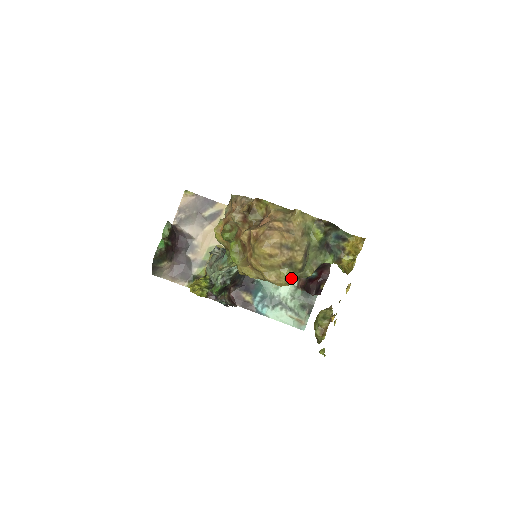
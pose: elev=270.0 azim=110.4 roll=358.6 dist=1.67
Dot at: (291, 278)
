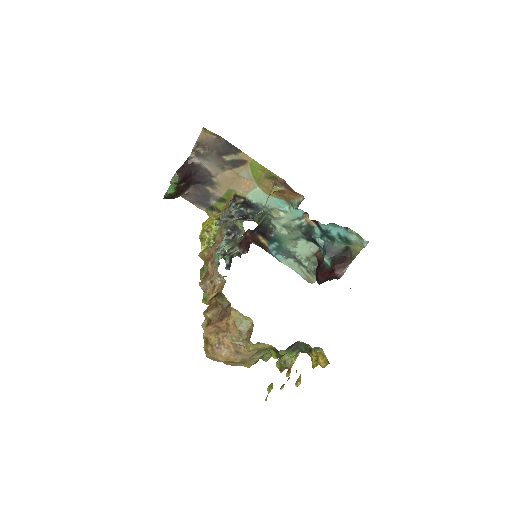
Dot at: occluded
